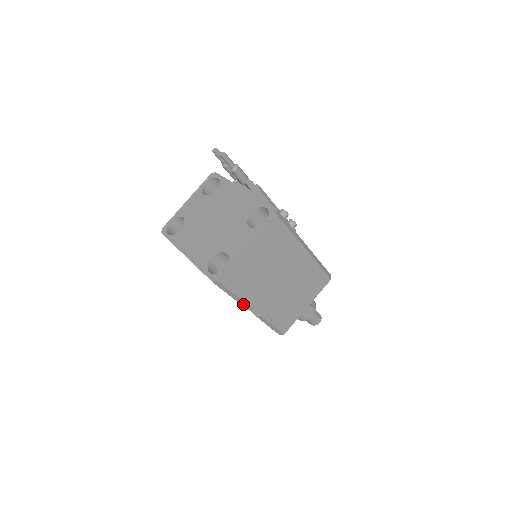
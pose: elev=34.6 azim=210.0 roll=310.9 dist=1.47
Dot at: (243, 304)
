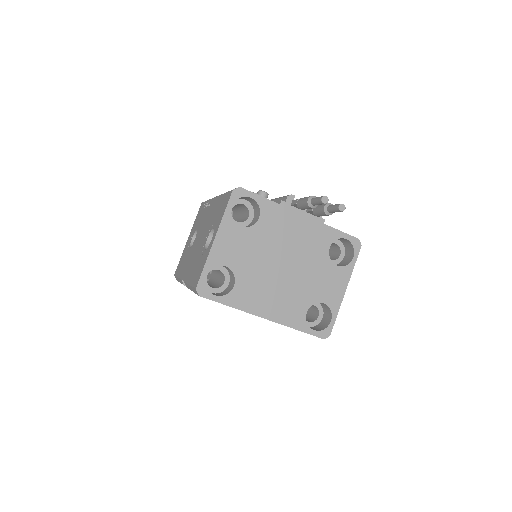
Dot at: occluded
